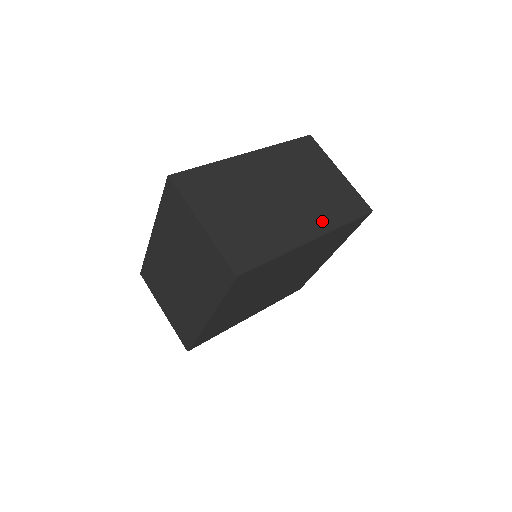
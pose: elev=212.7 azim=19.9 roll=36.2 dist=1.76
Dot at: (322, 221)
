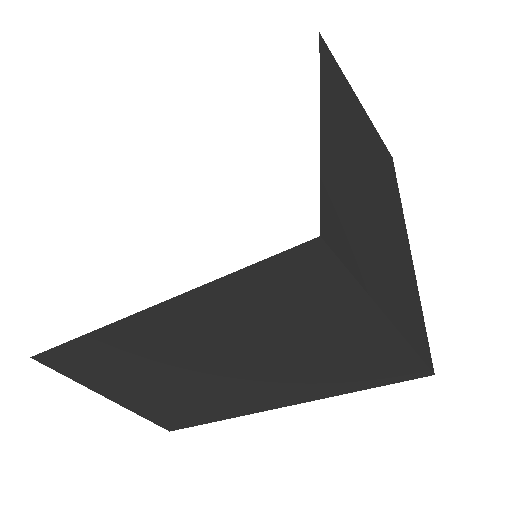
Dot at: (397, 205)
